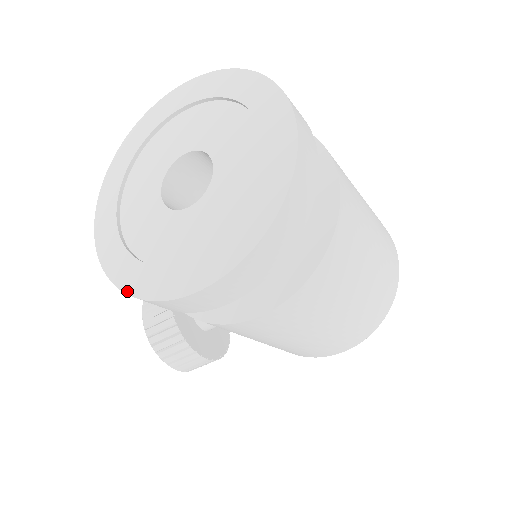
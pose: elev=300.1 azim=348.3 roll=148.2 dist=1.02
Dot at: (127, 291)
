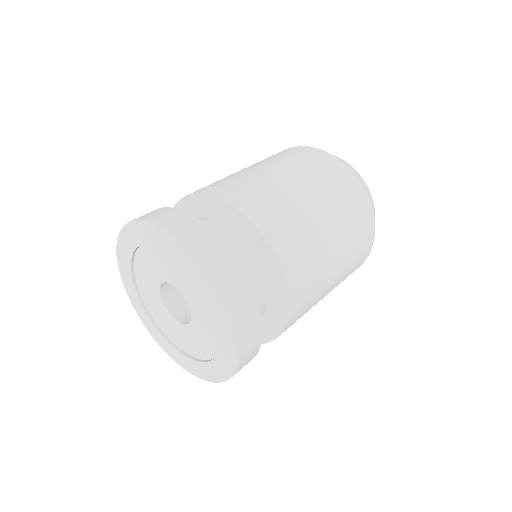
Dot at: (196, 376)
